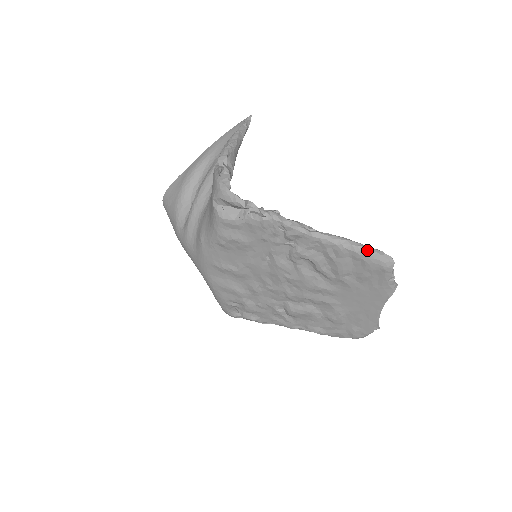
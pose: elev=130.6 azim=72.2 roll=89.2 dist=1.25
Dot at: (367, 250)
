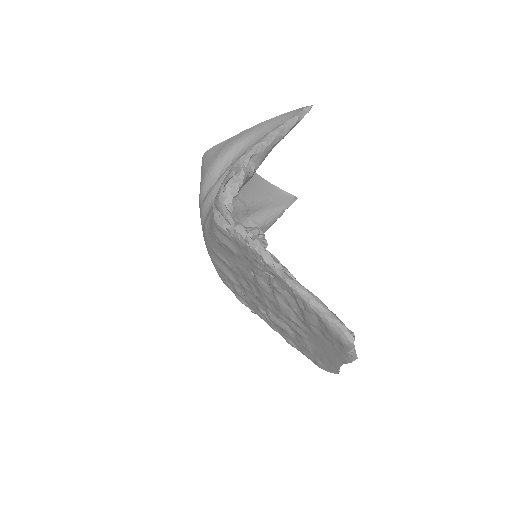
Dot at: (331, 320)
